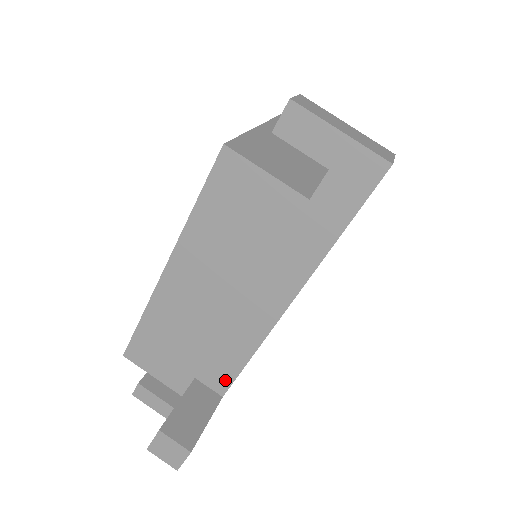
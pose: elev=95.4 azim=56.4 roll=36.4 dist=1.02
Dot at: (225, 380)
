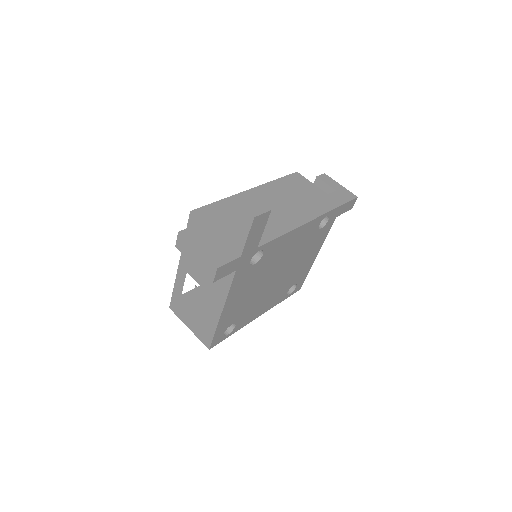
Dot at: (263, 240)
